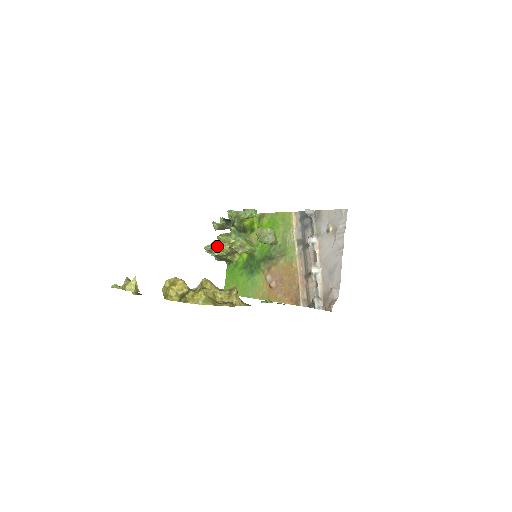
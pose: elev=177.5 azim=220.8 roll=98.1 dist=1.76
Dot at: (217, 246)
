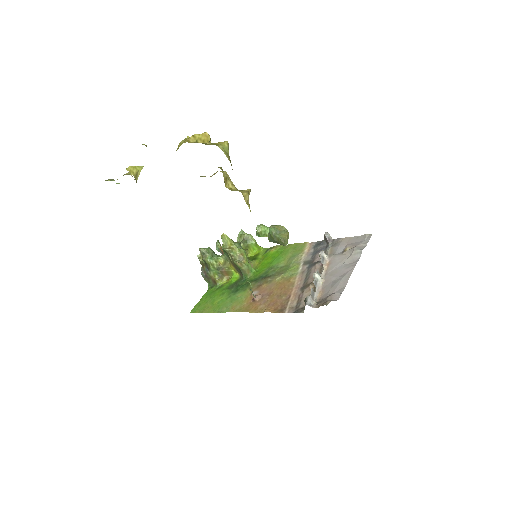
Dot at: (213, 253)
